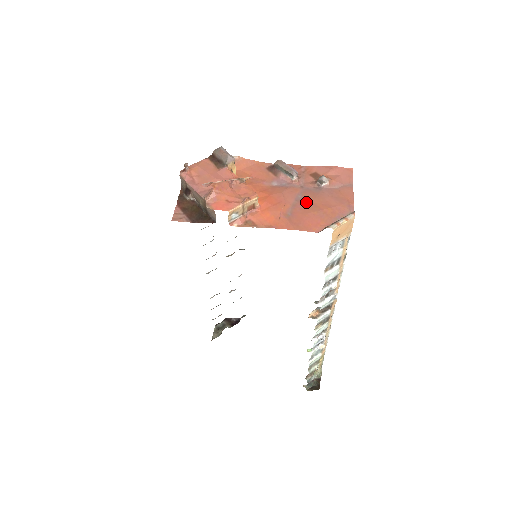
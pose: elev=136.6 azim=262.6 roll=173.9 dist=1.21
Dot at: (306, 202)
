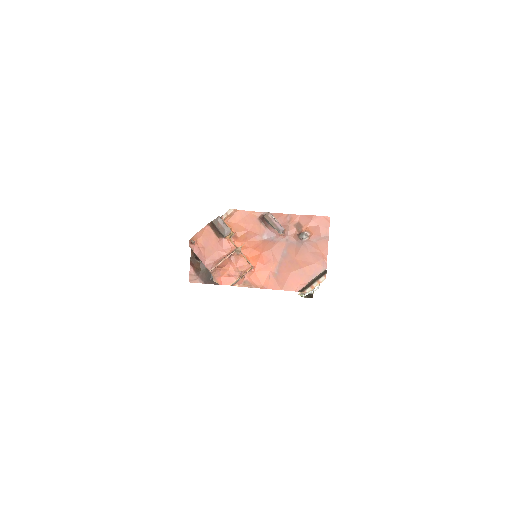
Dot at: (290, 259)
